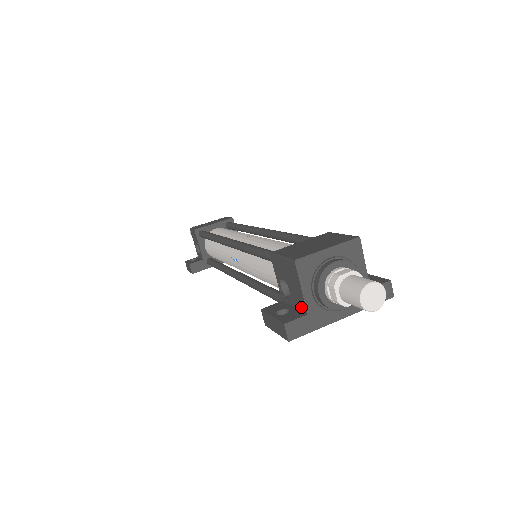
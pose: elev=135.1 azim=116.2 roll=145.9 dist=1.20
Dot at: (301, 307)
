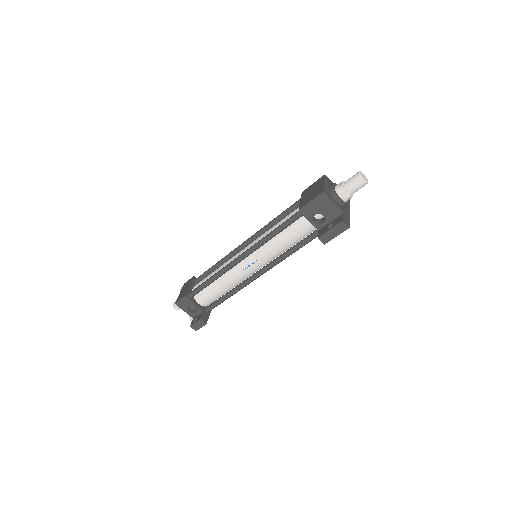
Dot at: (337, 215)
